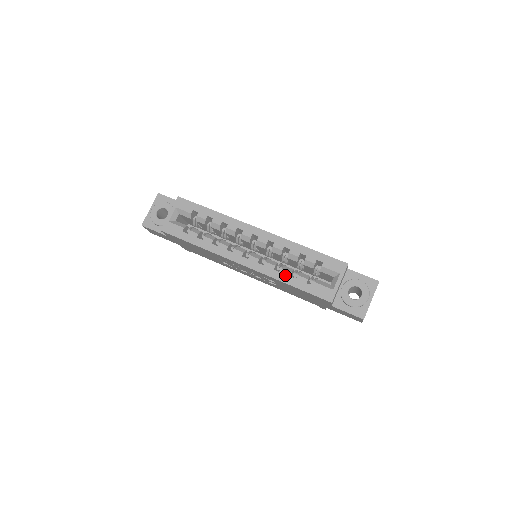
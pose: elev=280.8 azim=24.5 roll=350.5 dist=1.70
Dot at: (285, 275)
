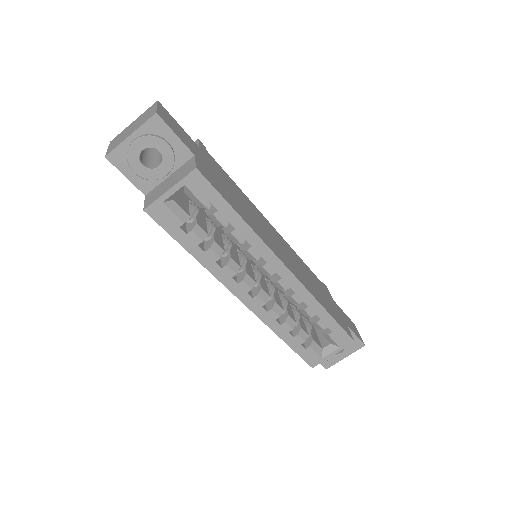
Dot at: (284, 330)
